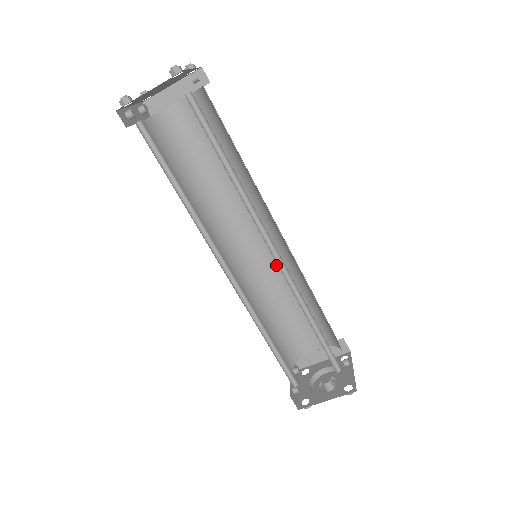
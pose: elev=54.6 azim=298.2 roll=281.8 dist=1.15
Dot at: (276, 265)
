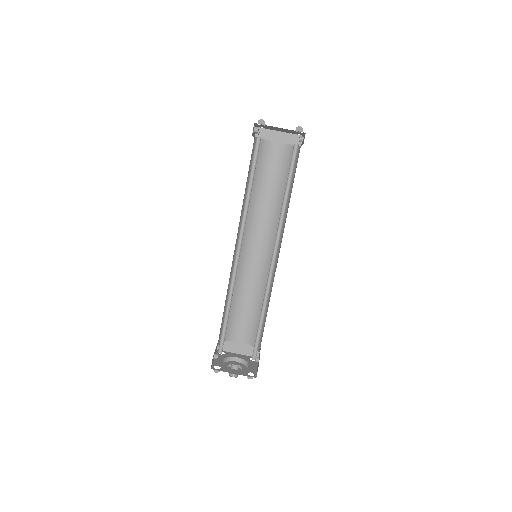
Dot at: (257, 272)
